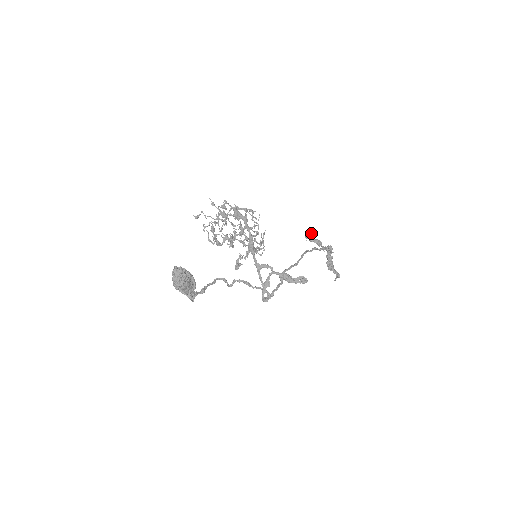
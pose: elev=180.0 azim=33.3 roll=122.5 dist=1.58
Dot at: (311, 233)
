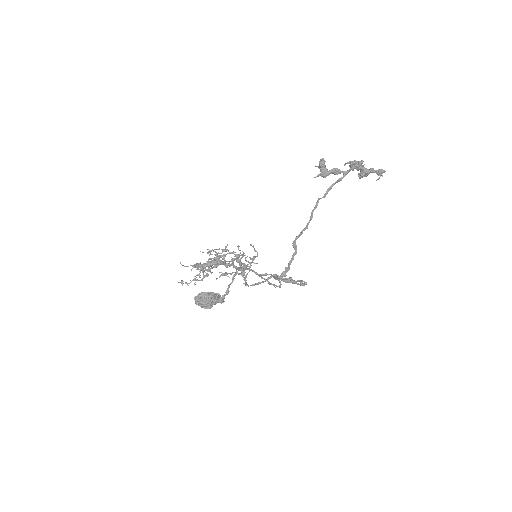
Dot at: (322, 165)
